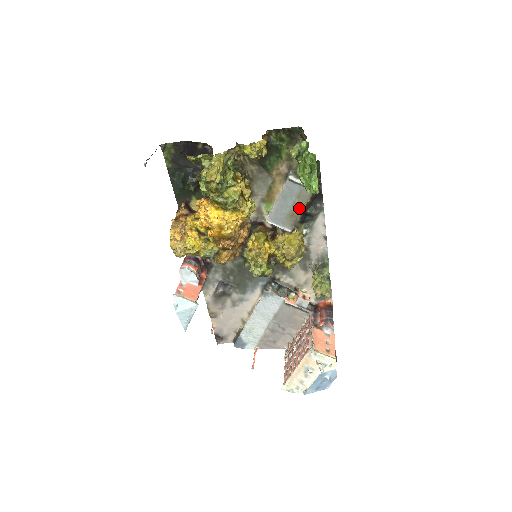
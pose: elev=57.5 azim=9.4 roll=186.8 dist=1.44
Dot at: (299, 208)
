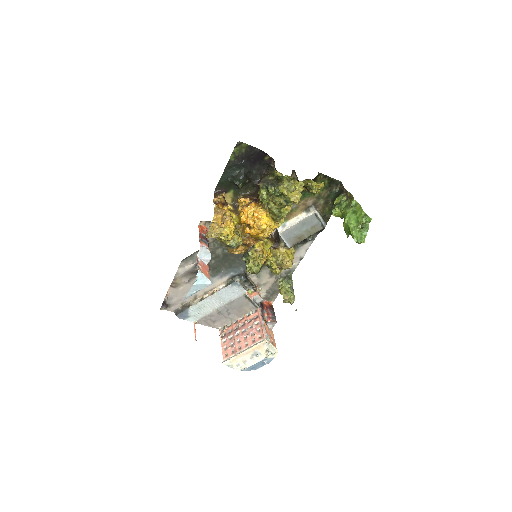
Dot at: (307, 235)
